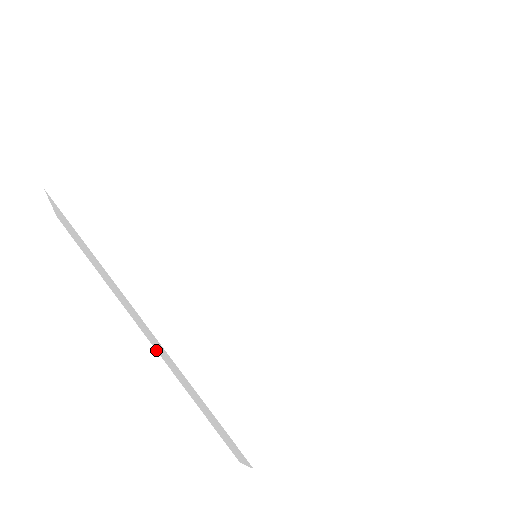
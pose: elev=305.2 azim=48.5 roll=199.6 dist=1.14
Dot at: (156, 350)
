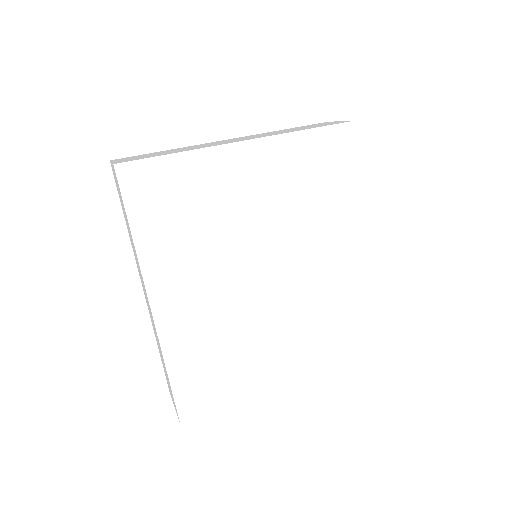
Dot at: occluded
